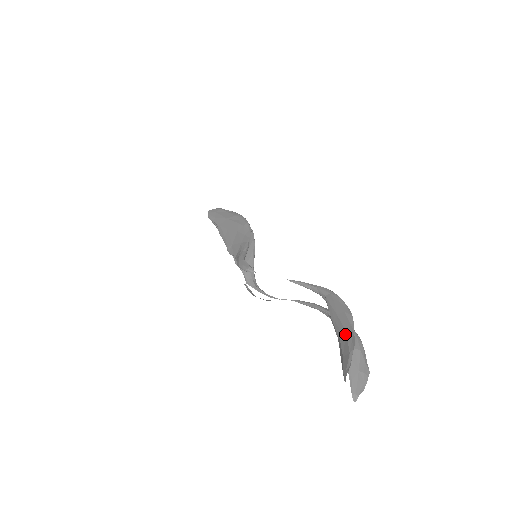
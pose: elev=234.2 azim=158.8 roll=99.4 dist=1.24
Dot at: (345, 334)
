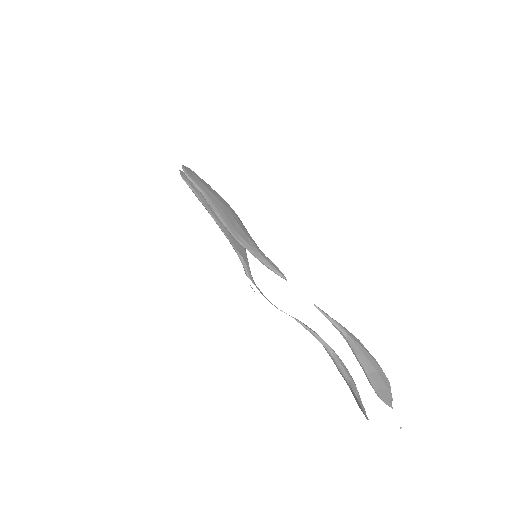
Dot at: (377, 372)
